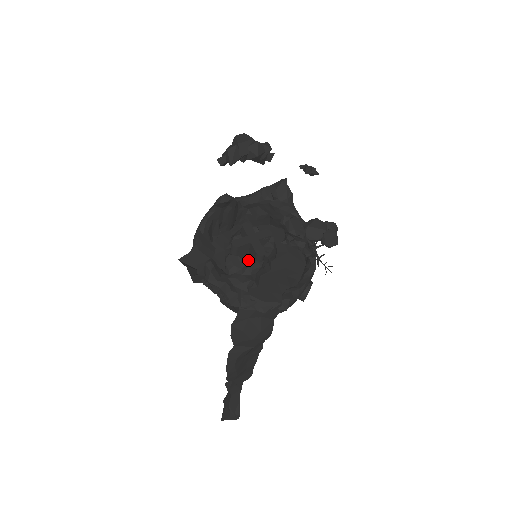
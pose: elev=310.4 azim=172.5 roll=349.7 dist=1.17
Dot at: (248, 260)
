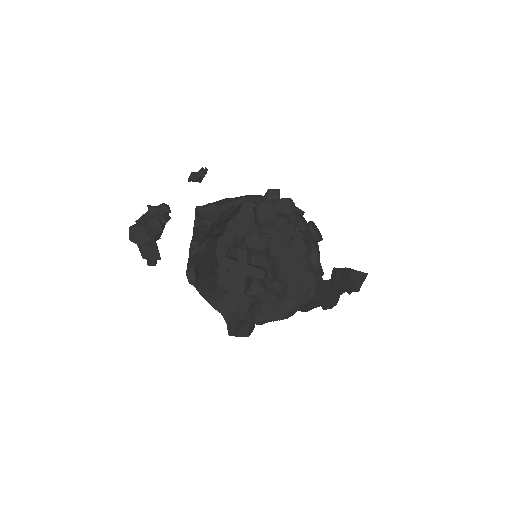
Dot at: (260, 281)
